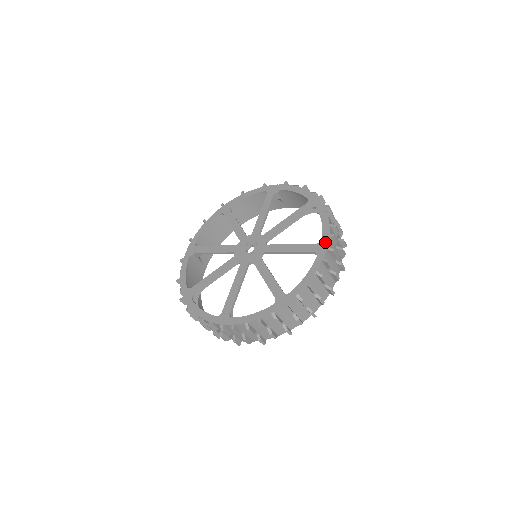
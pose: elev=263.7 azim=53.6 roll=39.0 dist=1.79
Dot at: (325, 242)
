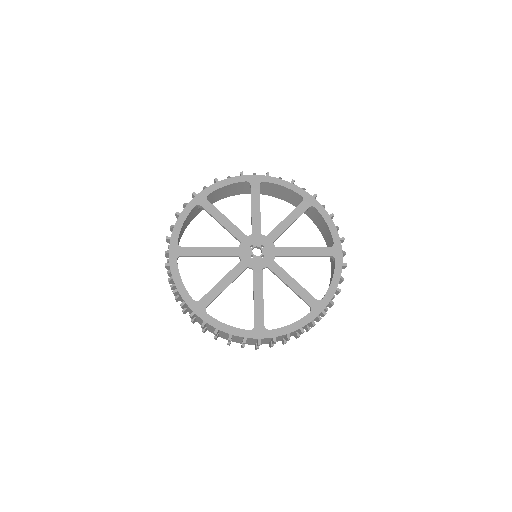
Dot at: (339, 246)
